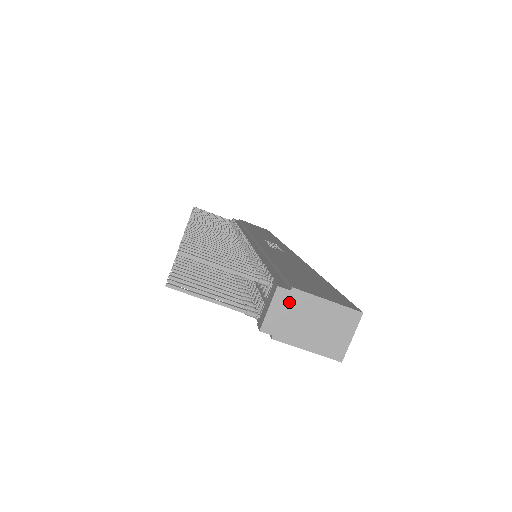
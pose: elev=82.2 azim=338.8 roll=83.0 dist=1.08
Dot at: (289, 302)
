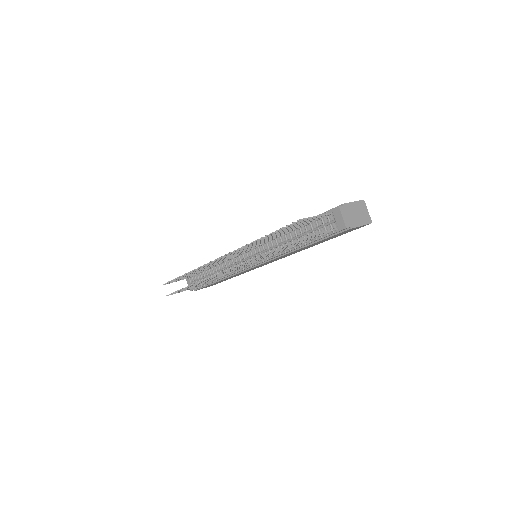
Dot at: (345, 210)
